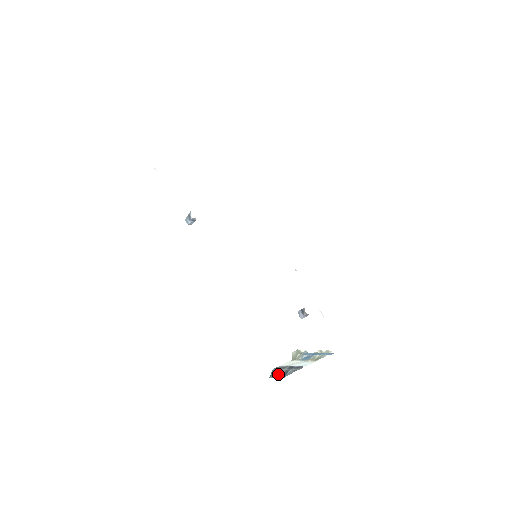
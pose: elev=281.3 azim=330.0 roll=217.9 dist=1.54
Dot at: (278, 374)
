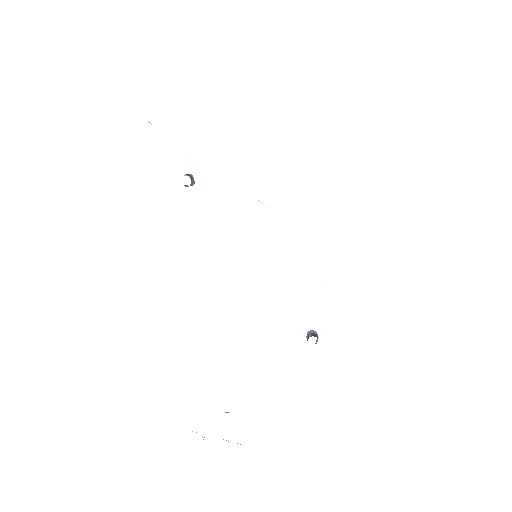
Dot at: occluded
